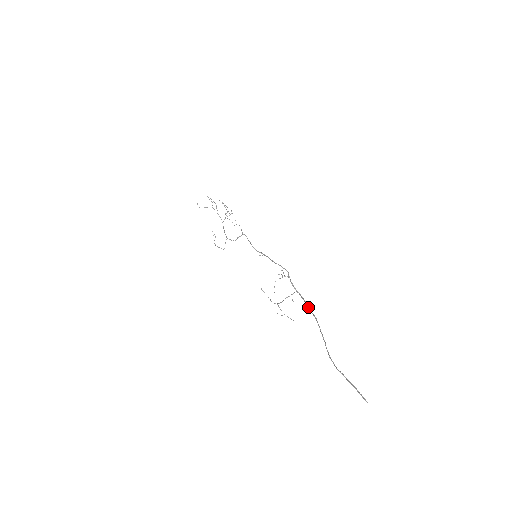
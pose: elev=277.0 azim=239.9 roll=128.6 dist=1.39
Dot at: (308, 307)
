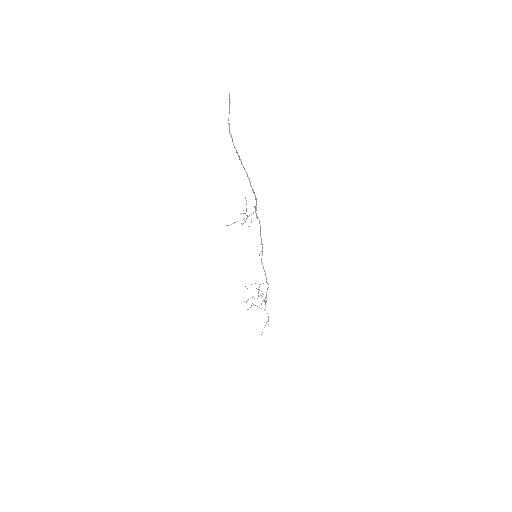
Dot at: (252, 188)
